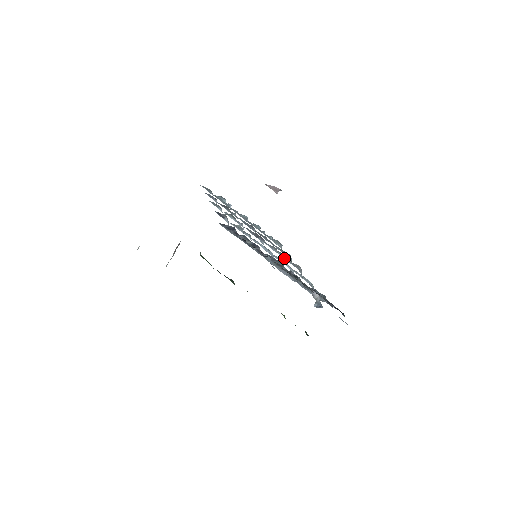
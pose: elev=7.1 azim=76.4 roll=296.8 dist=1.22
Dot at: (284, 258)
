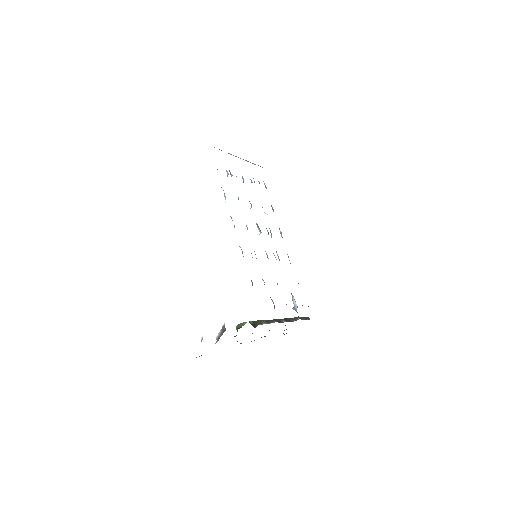
Dot at: occluded
